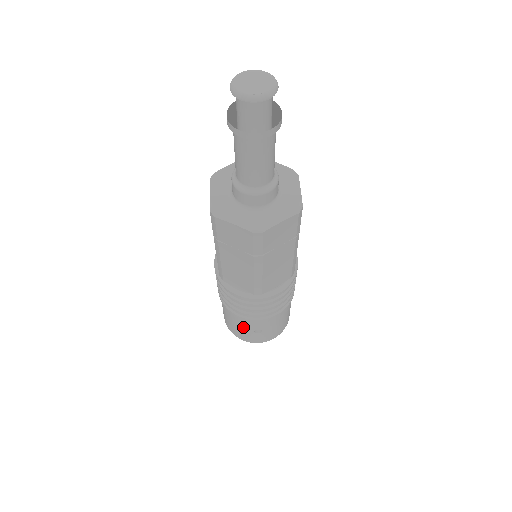
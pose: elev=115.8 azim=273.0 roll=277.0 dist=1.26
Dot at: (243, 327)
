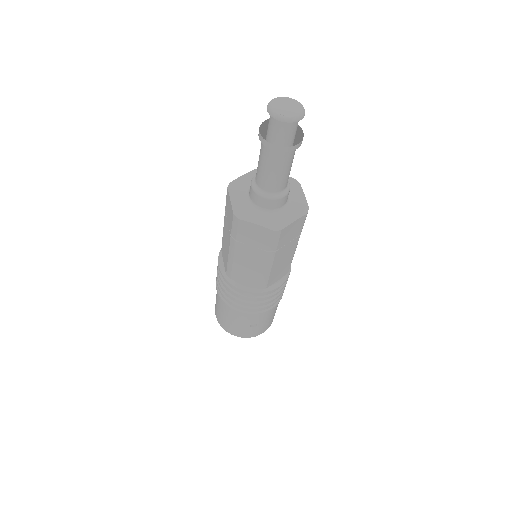
Dot at: (240, 322)
